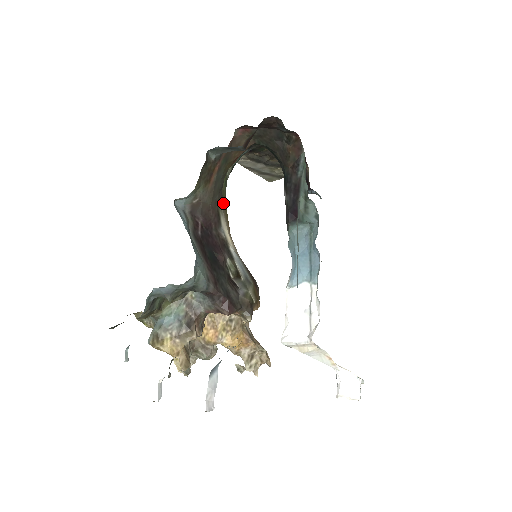
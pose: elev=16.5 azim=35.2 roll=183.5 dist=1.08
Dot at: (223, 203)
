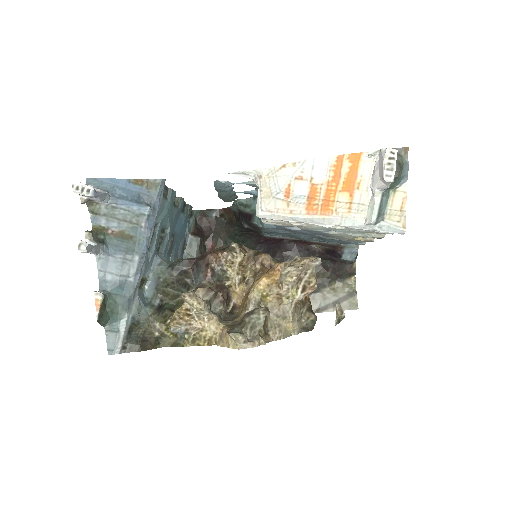
Dot at: occluded
